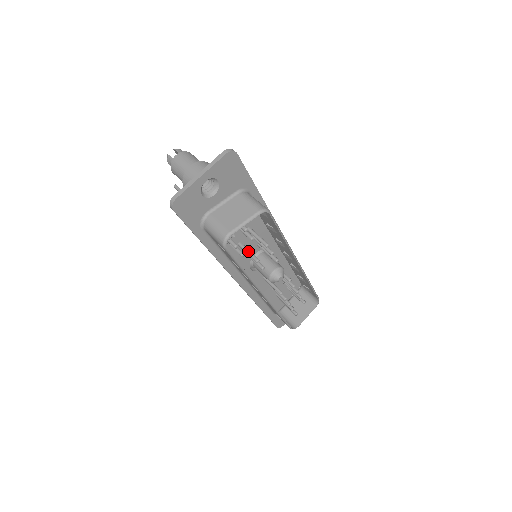
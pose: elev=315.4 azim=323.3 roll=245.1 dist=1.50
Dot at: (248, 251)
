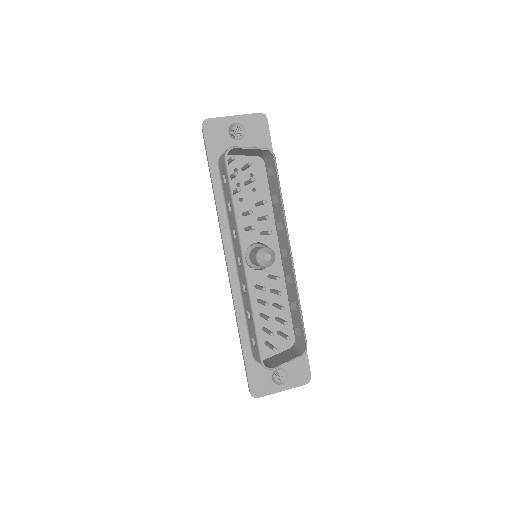
Dot at: occluded
